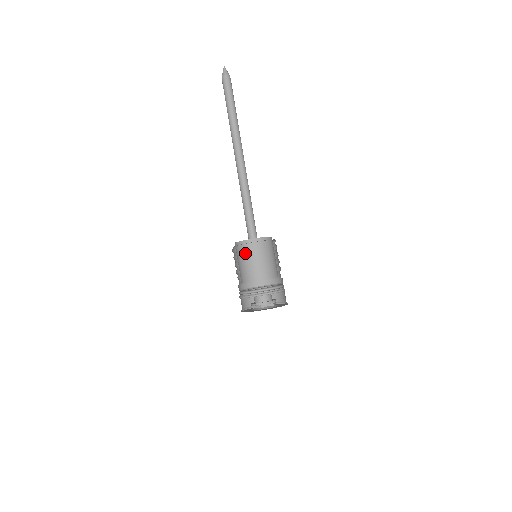
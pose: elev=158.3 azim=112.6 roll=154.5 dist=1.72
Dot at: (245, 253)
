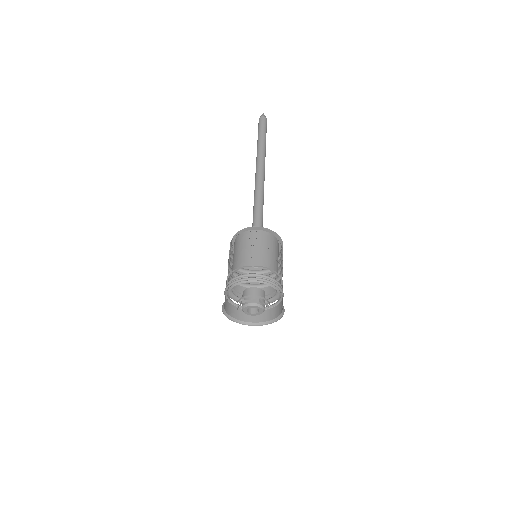
Dot at: (236, 244)
